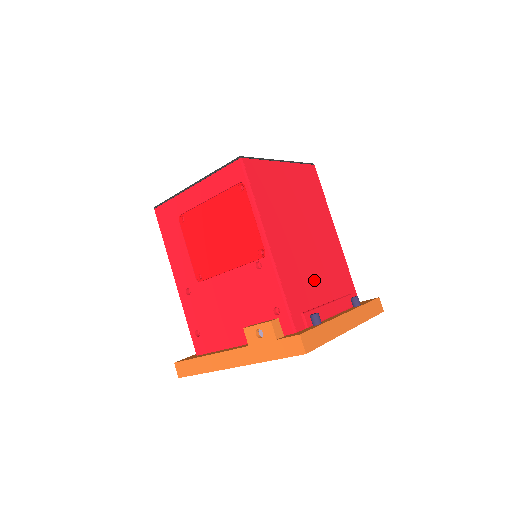
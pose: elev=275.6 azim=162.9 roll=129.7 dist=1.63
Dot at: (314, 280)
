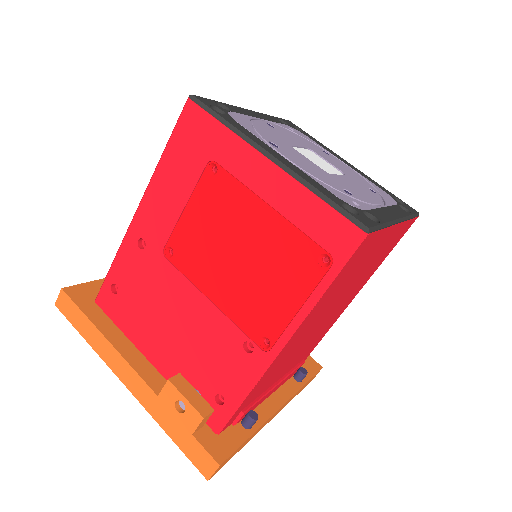
Dot at: (287, 364)
